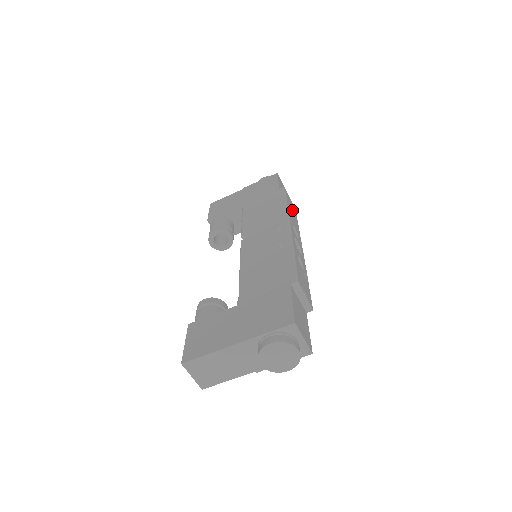
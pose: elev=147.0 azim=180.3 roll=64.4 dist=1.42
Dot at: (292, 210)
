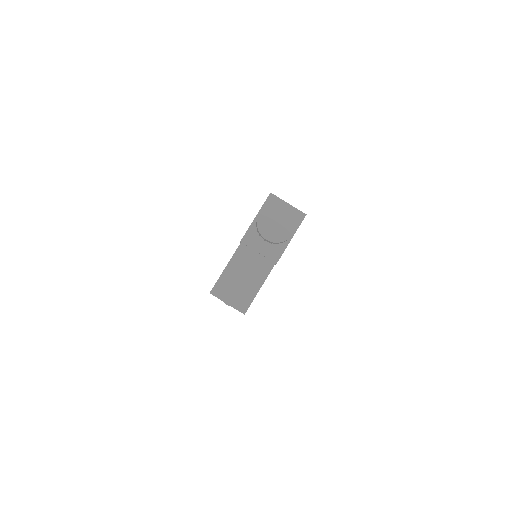
Dot at: occluded
